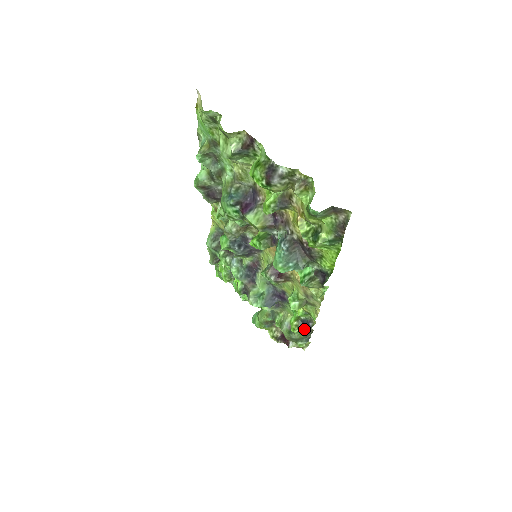
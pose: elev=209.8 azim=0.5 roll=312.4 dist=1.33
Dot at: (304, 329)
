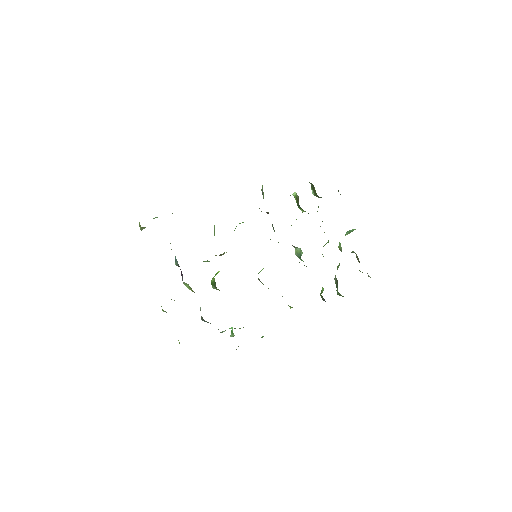
Dot at: occluded
